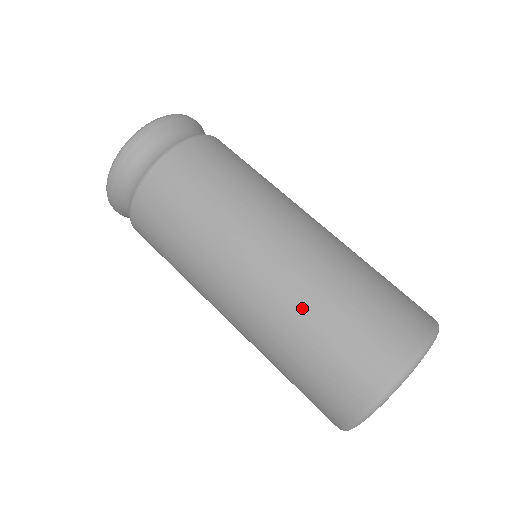
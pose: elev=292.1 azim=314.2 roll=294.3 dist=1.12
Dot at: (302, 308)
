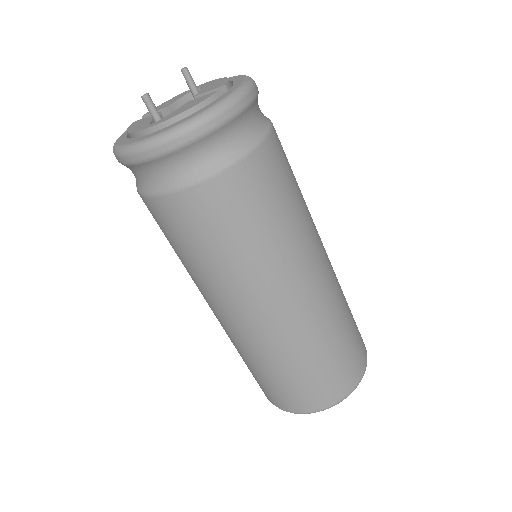
Dot at: occluded
